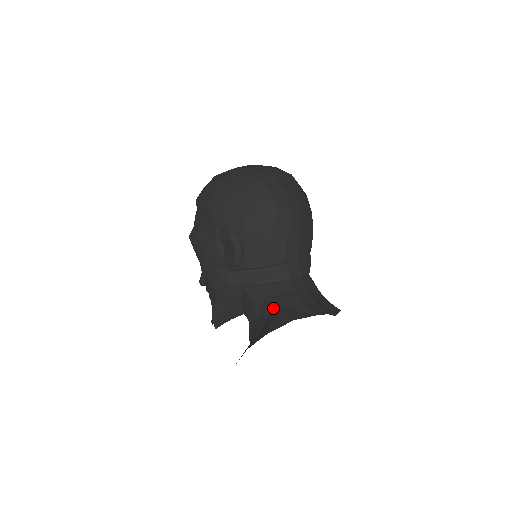
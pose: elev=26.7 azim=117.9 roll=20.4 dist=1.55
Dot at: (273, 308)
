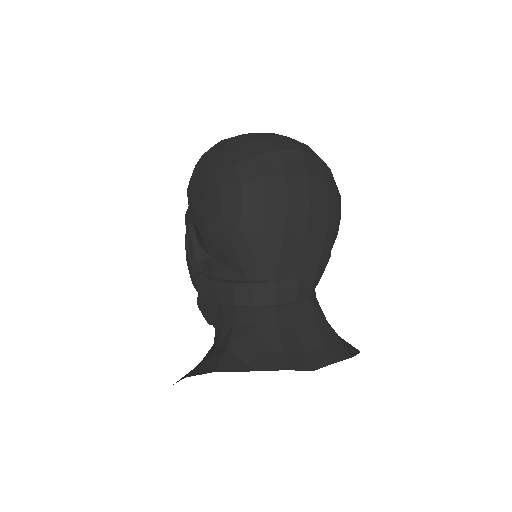
Dot at: (220, 340)
